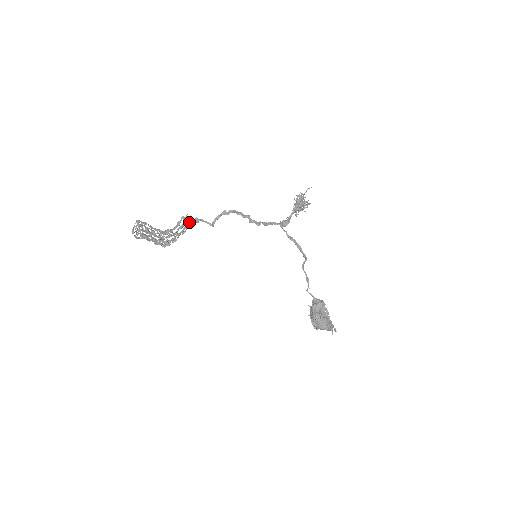
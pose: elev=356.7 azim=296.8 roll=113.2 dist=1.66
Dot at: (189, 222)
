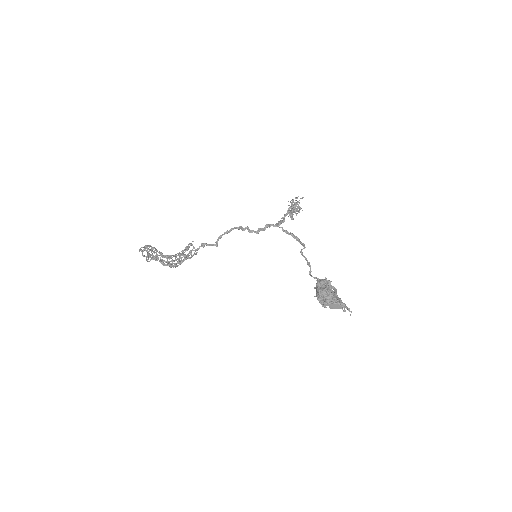
Dot at: occluded
